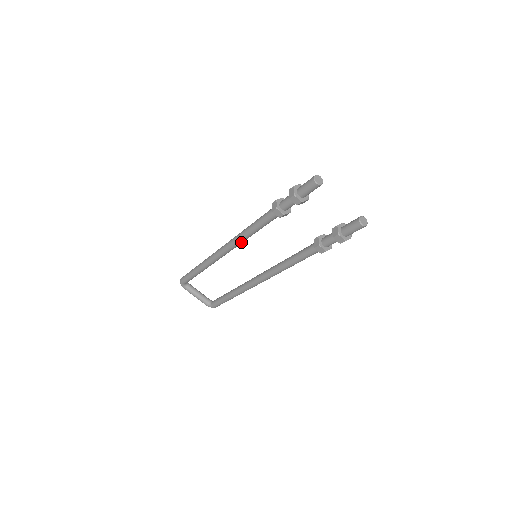
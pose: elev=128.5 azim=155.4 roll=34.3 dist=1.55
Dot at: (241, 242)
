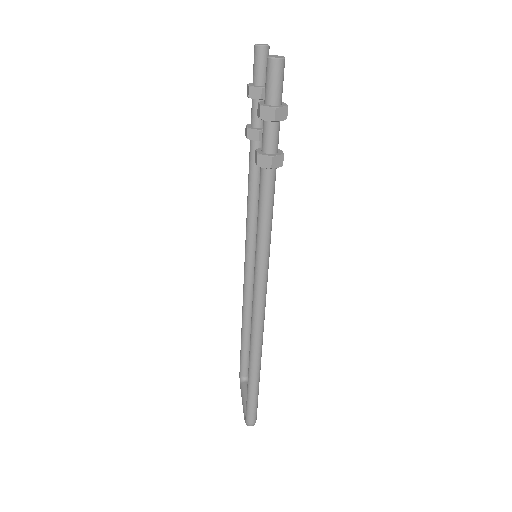
Dot at: (248, 232)
